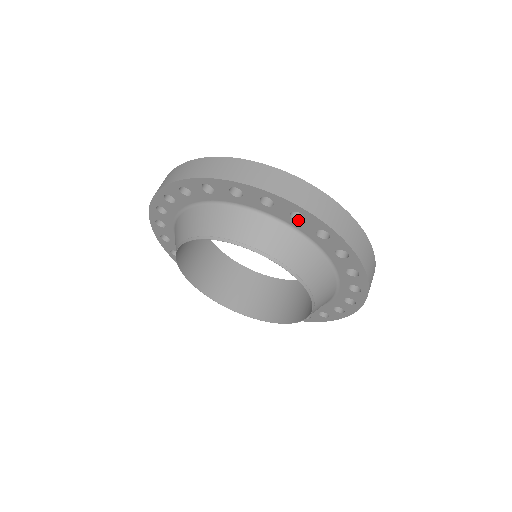
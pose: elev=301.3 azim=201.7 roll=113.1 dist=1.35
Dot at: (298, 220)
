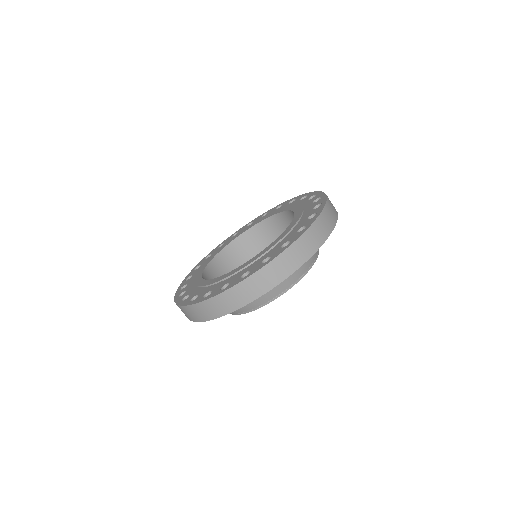
Dot at: occluded
